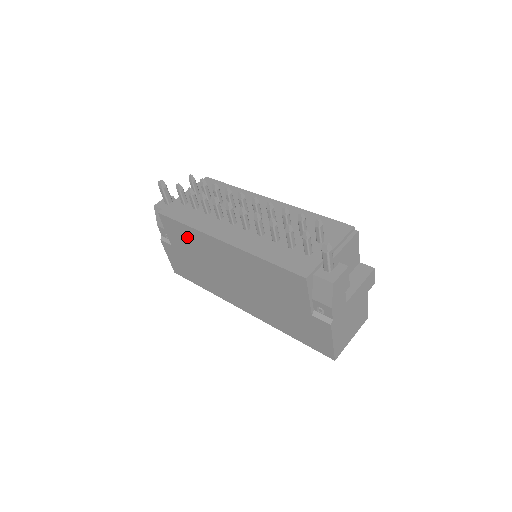
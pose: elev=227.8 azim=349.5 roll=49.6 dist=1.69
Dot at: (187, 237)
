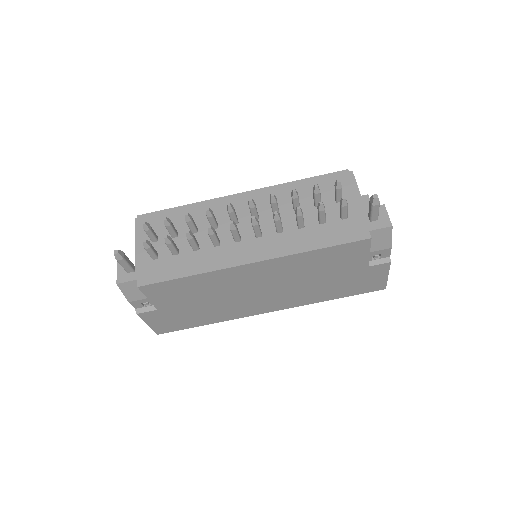
Dot at: (190, 287)
